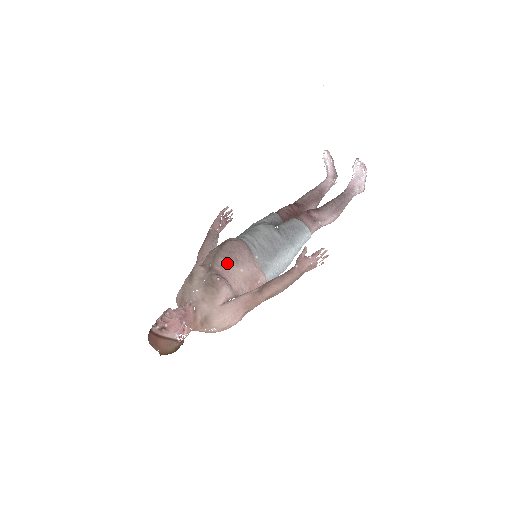
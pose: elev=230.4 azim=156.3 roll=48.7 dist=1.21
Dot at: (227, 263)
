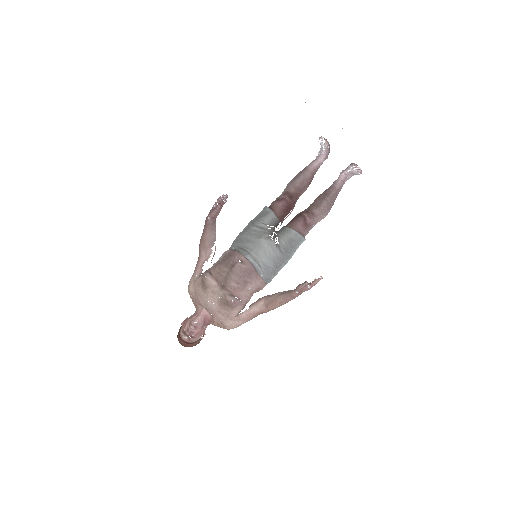
Dot at: (238, 286)
